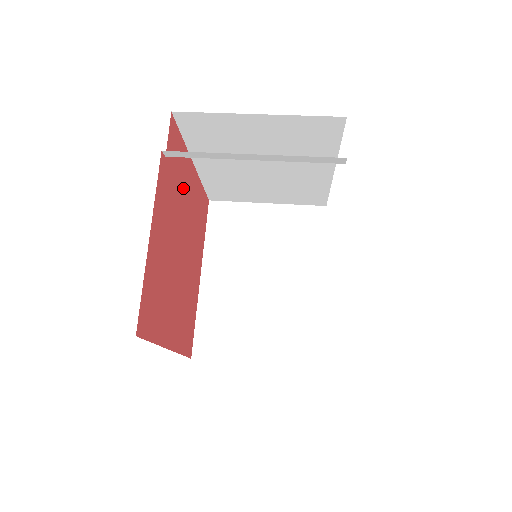
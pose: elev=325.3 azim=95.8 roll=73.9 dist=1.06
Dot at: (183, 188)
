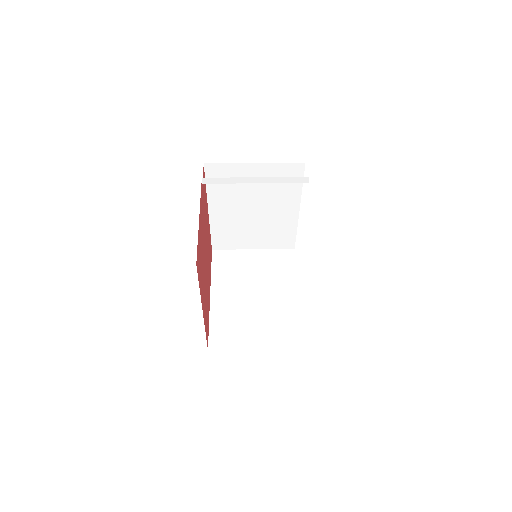
Dot at: occluded
